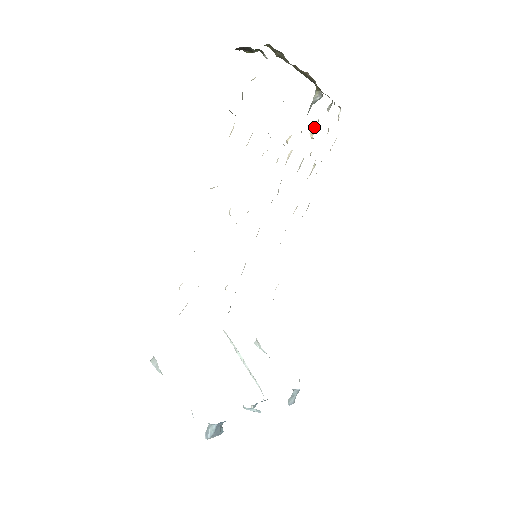
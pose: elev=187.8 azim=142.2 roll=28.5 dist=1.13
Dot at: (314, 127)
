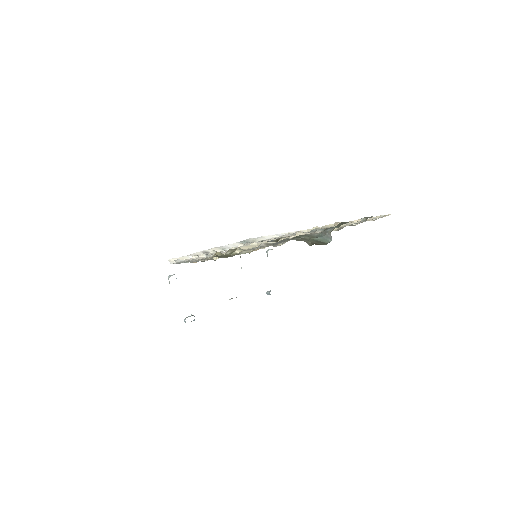
Dot at: occluded
